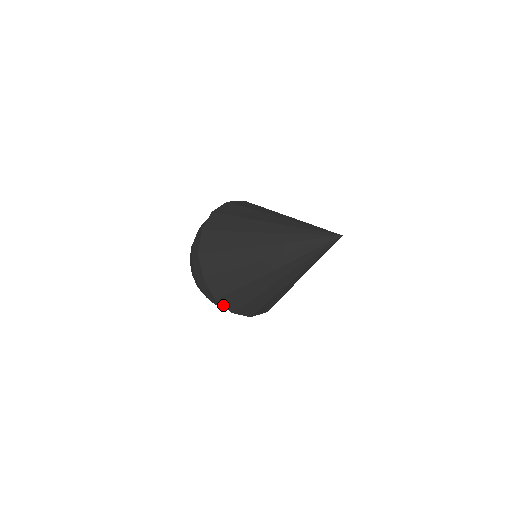
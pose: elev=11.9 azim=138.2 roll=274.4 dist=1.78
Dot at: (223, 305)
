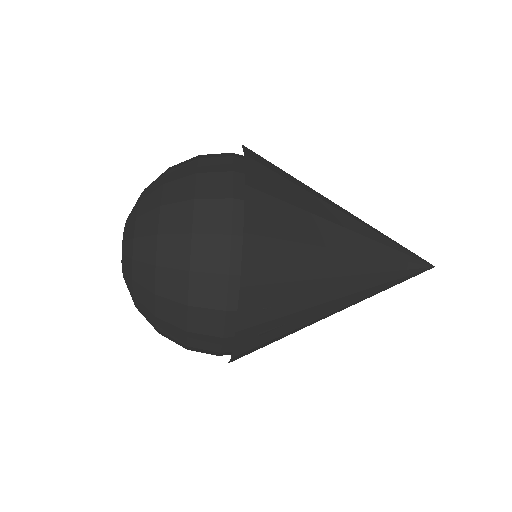
Dot at: (234, 343)
